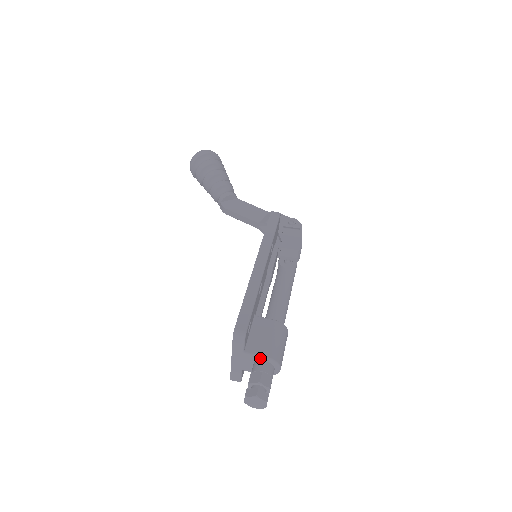
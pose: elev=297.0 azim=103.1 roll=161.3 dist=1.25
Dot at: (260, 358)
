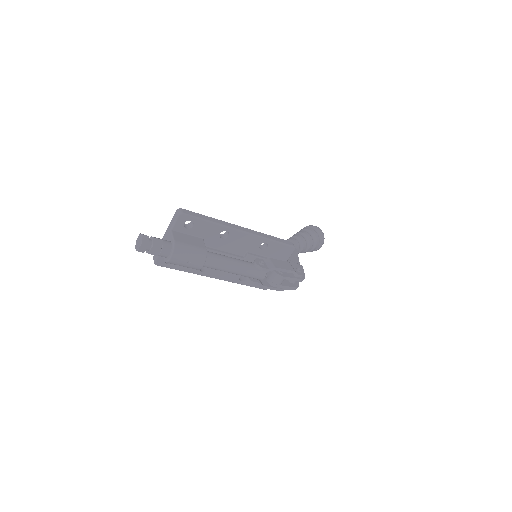
Dot at: (172, 239)
